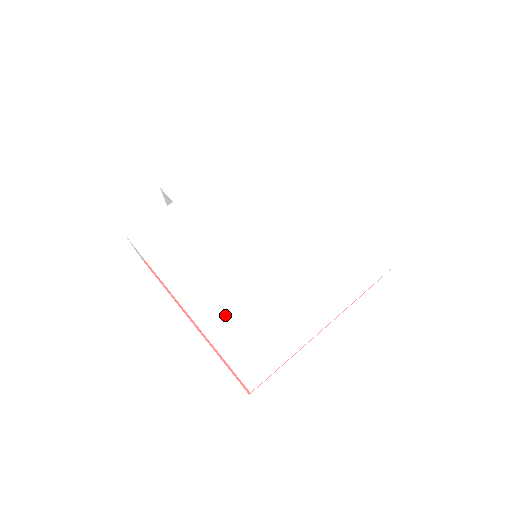
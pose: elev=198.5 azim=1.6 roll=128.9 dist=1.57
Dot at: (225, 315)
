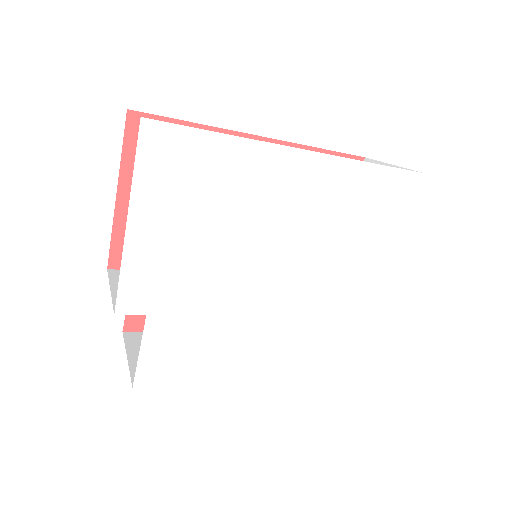
Dot at: (294, 358)
